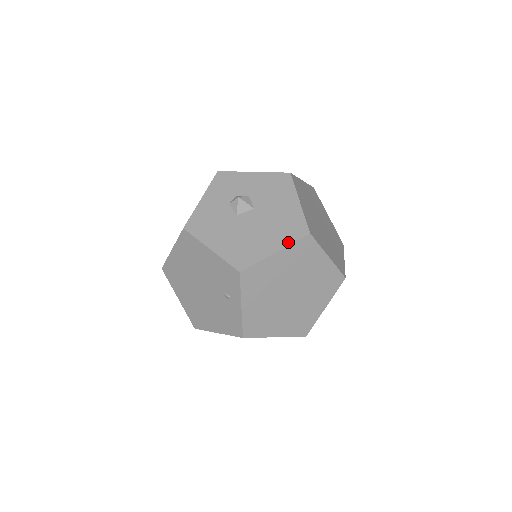
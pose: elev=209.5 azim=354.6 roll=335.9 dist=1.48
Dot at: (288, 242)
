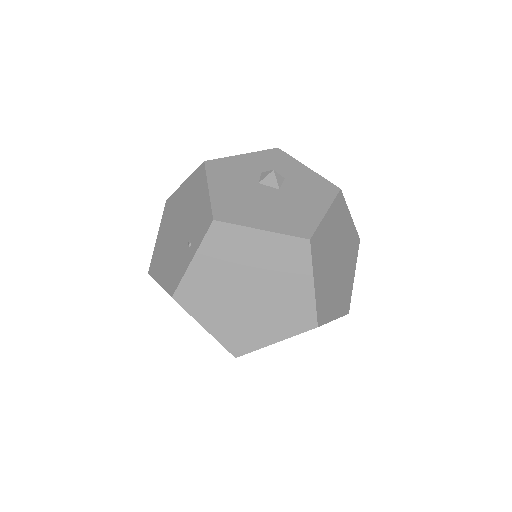
Dot at: (282, 231)
